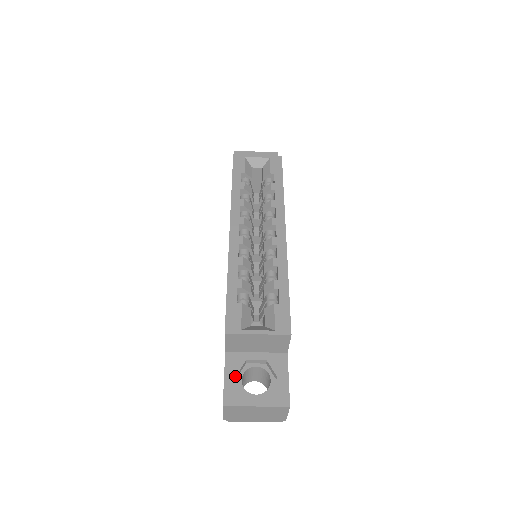
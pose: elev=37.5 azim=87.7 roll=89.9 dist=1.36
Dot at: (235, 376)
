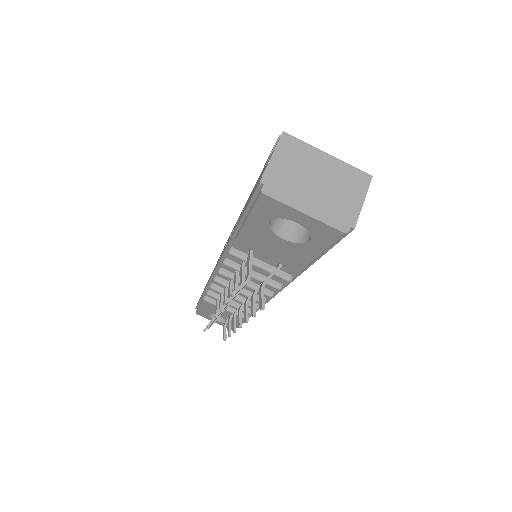
Dot at: occluded
